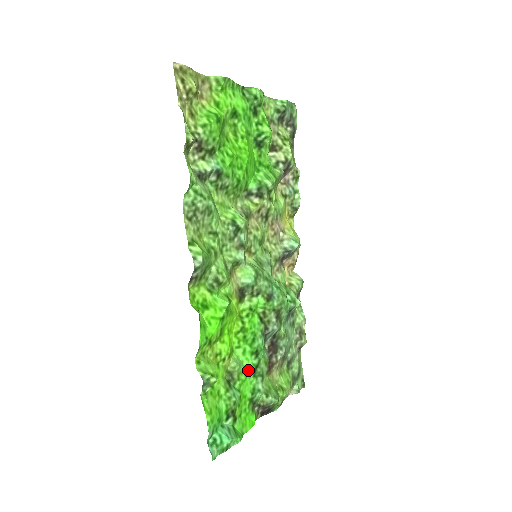
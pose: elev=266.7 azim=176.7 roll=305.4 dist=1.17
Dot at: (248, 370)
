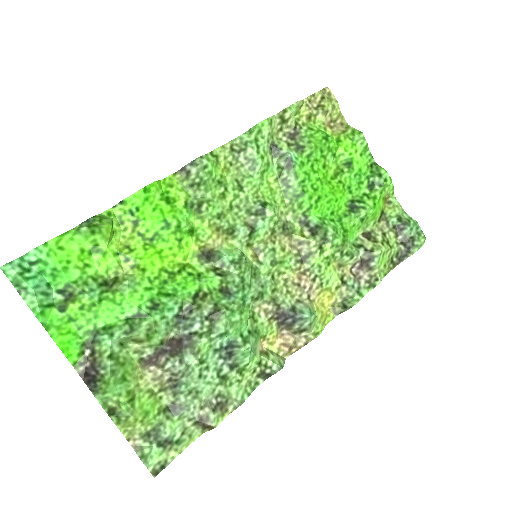
Dot at: (130, 303)
